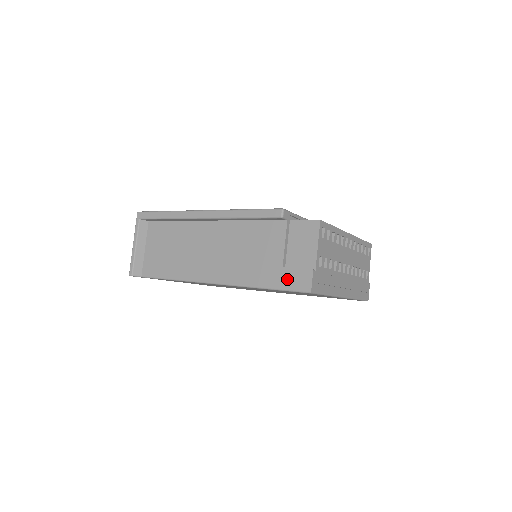
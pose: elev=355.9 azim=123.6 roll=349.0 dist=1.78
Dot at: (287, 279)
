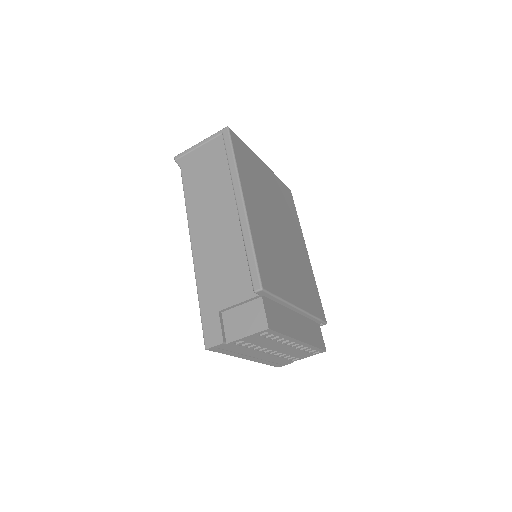
Dot at: (210, 321)
